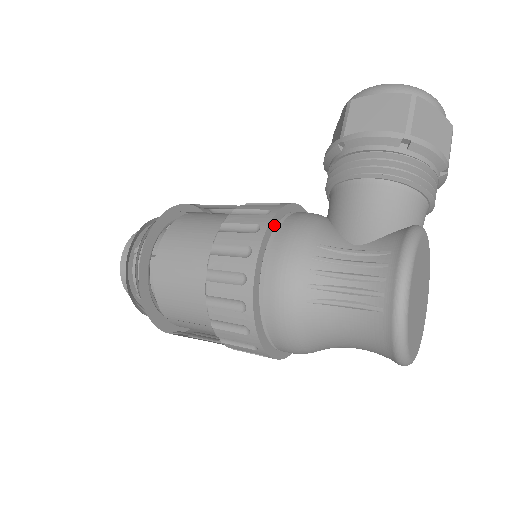
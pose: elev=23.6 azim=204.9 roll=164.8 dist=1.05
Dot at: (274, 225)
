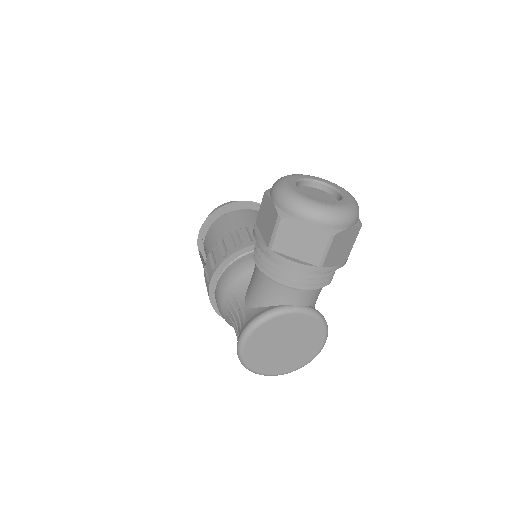
Dot at: (225, 266)
